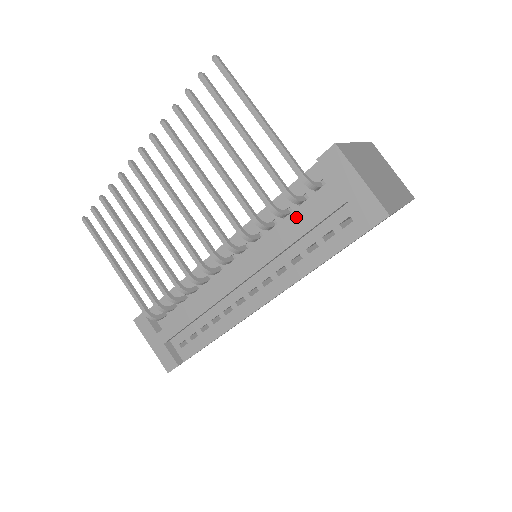
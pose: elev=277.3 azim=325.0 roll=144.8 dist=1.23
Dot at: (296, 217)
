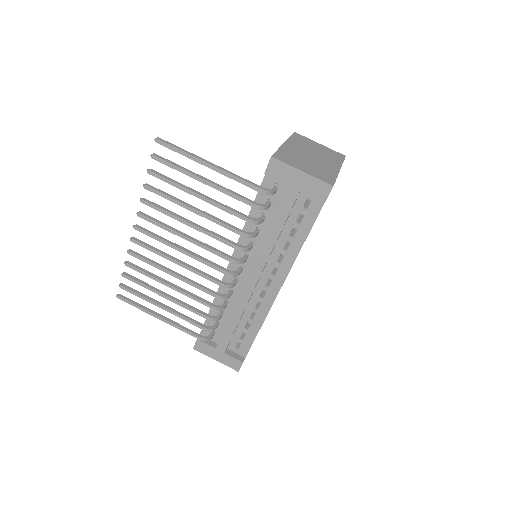
Dot at: (271, 217)
